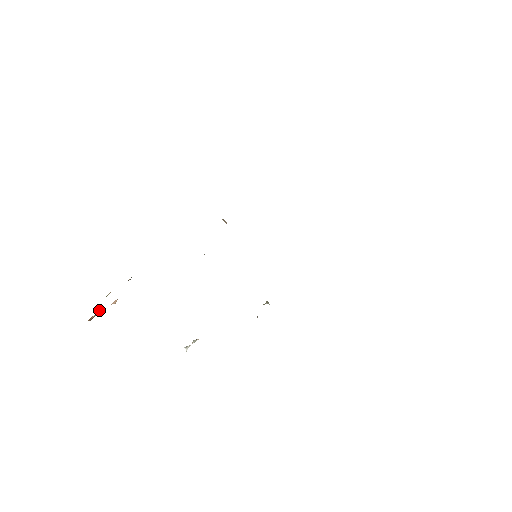
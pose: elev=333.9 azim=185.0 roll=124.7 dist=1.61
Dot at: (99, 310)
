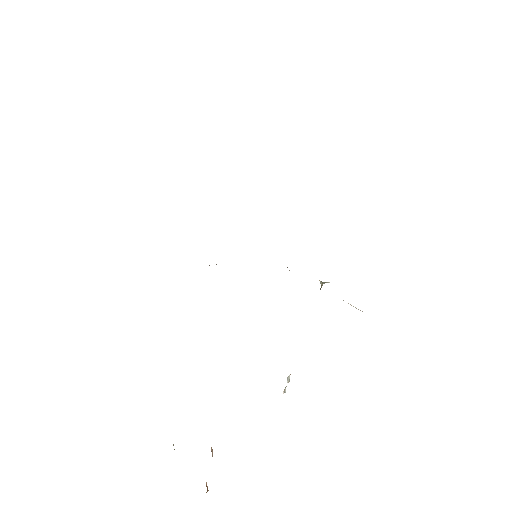
Dot at: occluded
